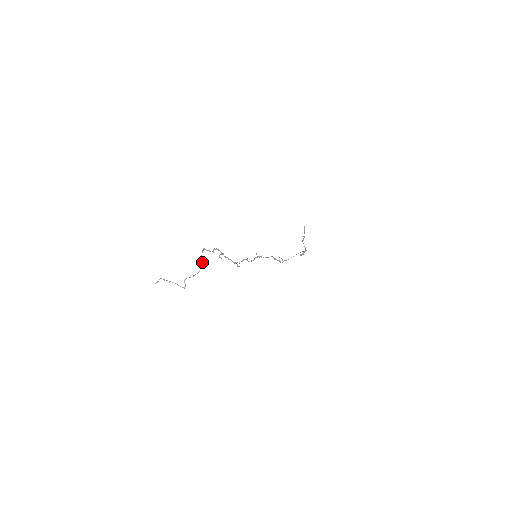
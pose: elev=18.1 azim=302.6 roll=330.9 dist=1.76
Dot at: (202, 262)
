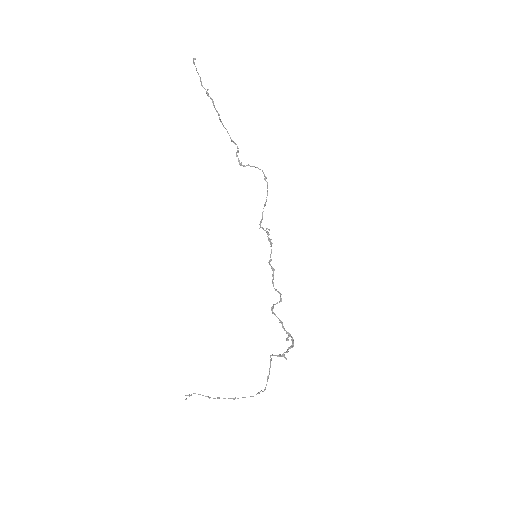
Dot at: occluded
